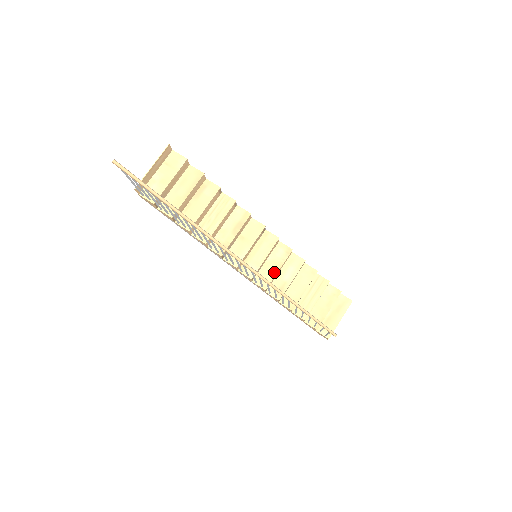
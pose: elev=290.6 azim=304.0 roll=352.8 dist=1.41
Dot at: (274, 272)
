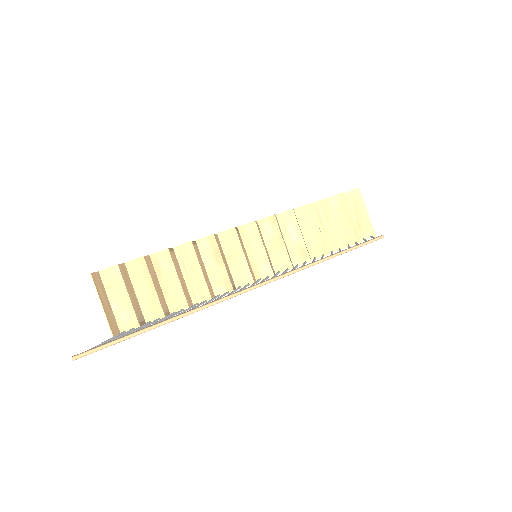
Dot at: (282, 248)
